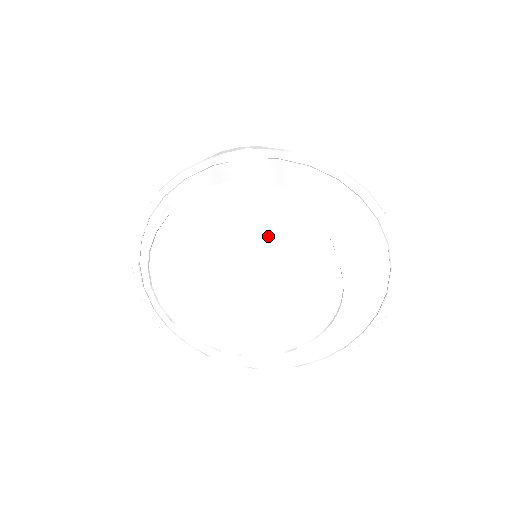
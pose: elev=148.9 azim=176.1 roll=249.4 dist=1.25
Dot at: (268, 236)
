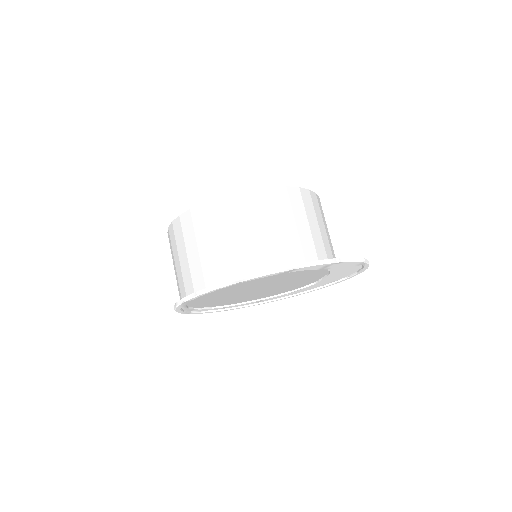
Dot at: (292, 278)
